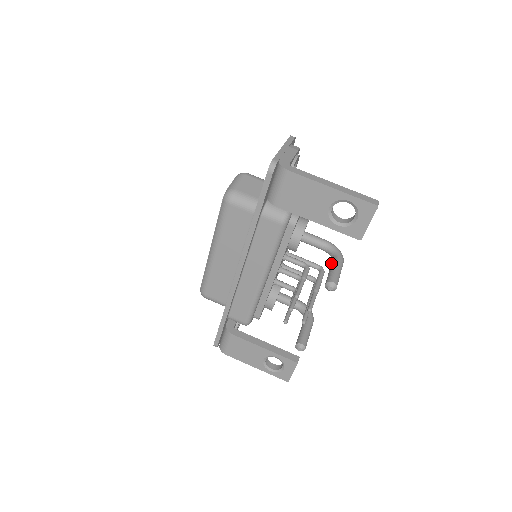
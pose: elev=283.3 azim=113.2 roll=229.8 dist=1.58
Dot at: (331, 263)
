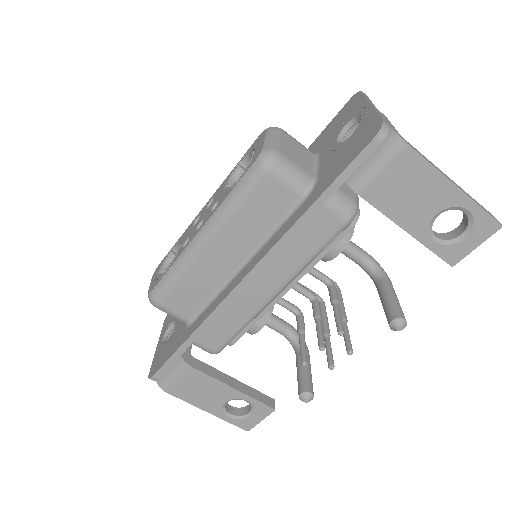
Dot at: (379, 286)
